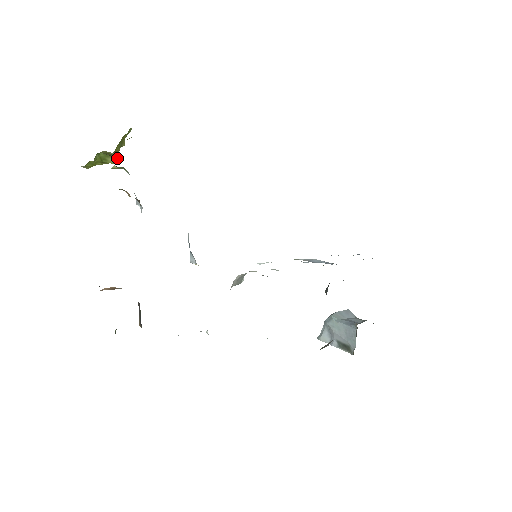
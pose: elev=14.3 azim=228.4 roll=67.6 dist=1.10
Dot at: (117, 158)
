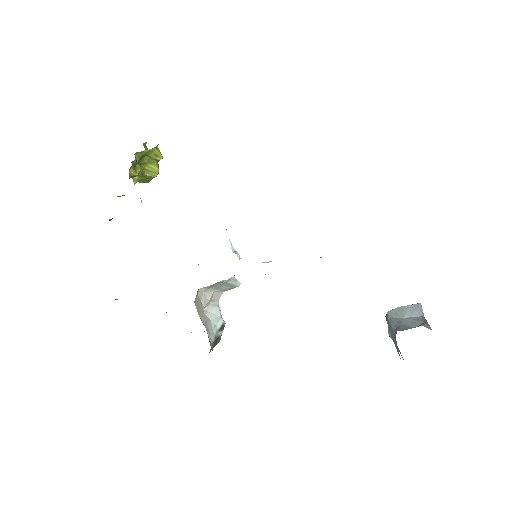
Dot at: (157, 172)
